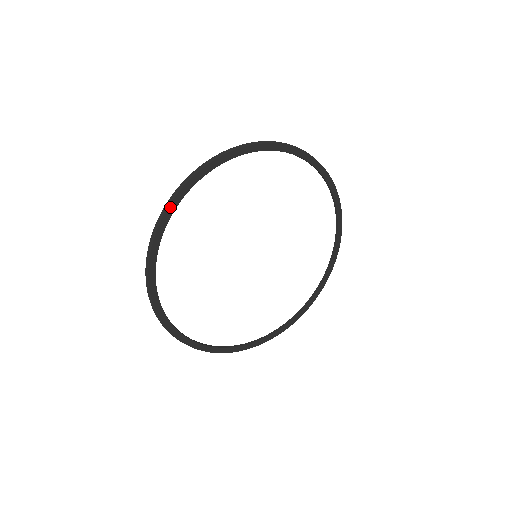
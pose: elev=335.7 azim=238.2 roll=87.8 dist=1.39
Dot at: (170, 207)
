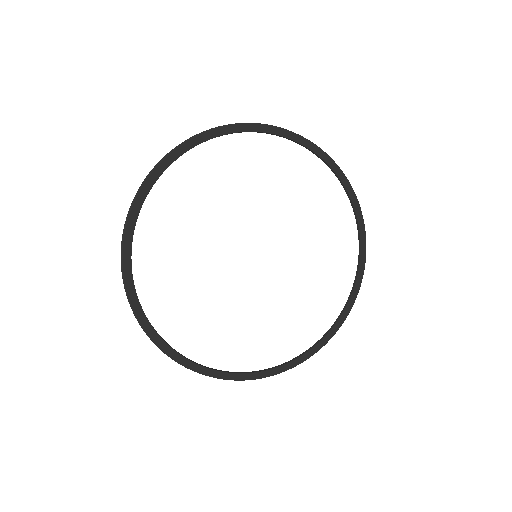
Dot at: (181, 148)
